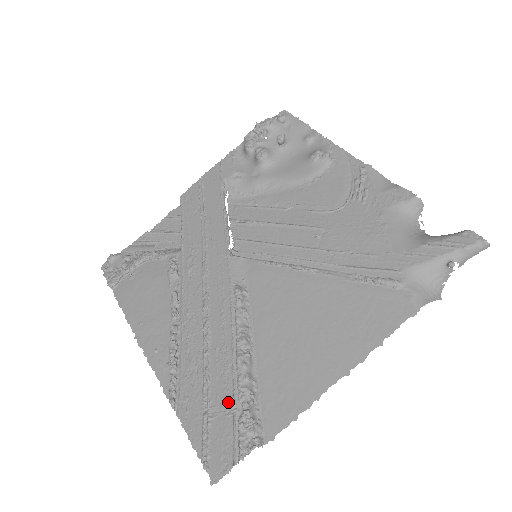
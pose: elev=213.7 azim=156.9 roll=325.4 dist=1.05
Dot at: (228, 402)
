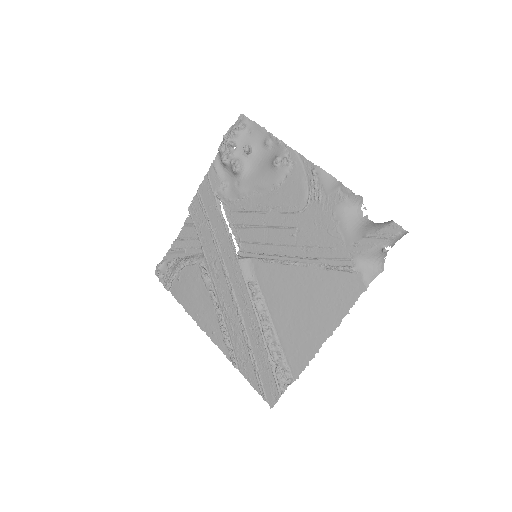
Dot at: (266, 362)
